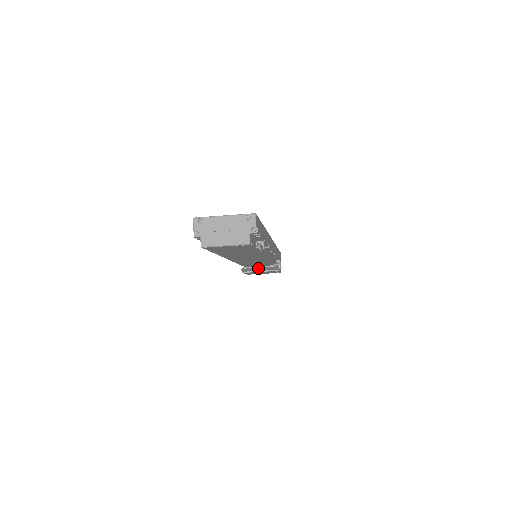
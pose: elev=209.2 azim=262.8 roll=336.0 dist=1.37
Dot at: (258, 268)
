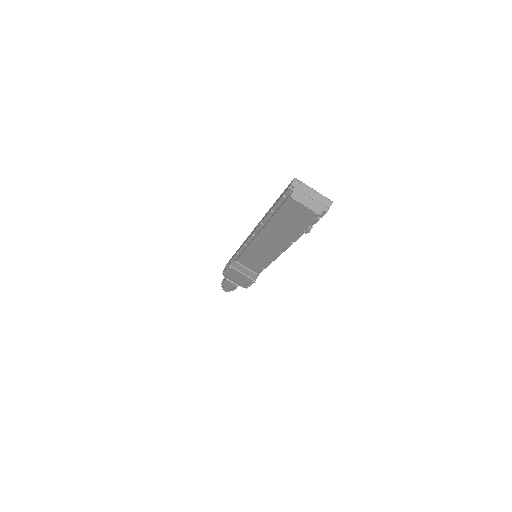
Dot at: (245, 269)
